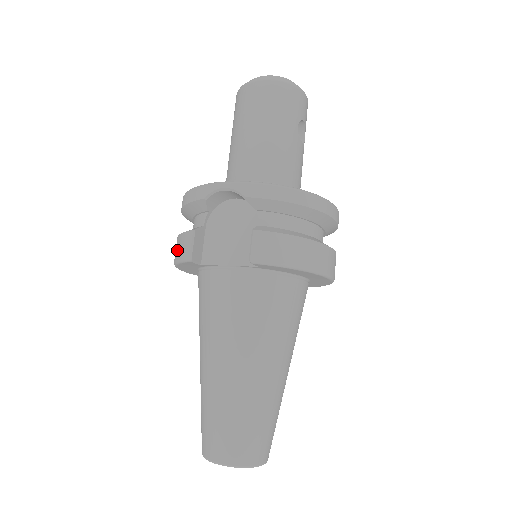
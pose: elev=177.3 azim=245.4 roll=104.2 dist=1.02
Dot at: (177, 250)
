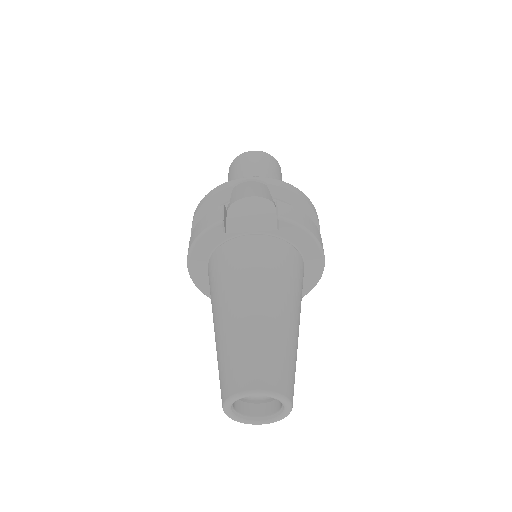
Dot at: (201, 226)
